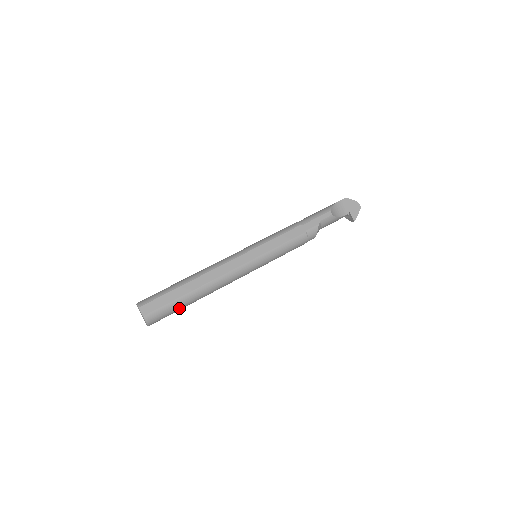
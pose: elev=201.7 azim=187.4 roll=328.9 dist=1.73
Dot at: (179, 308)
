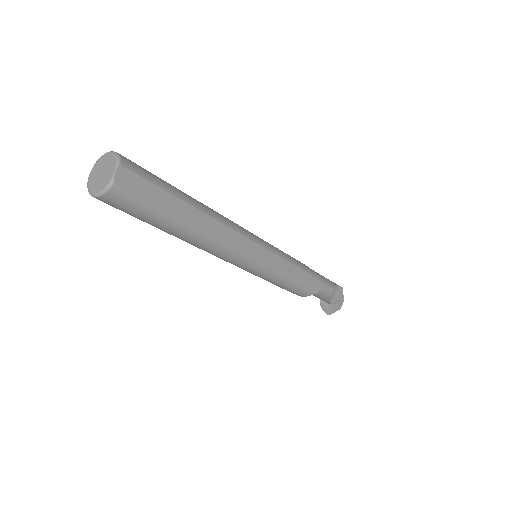
Dot at: (150, 221)
